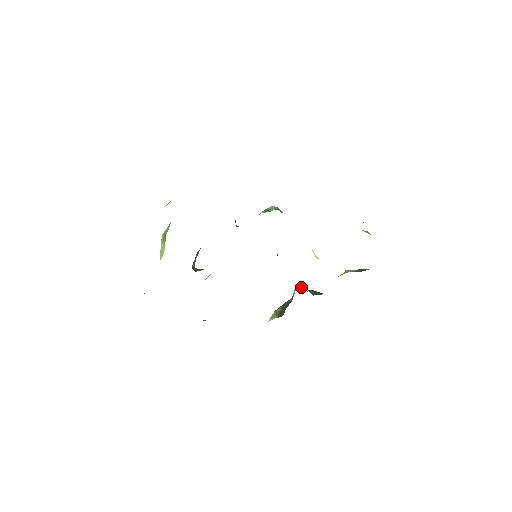
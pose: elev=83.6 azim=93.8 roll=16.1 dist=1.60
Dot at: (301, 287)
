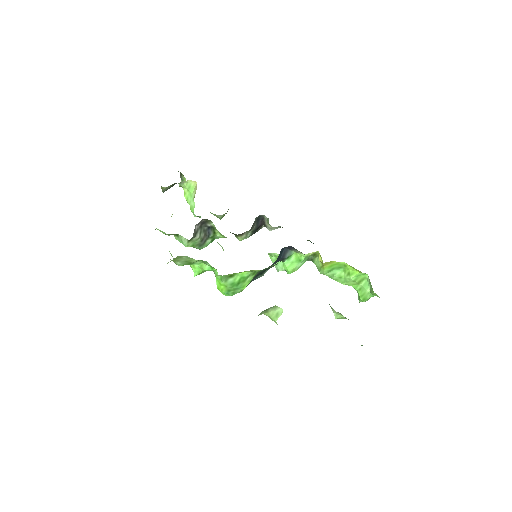
Dot at: occluded
